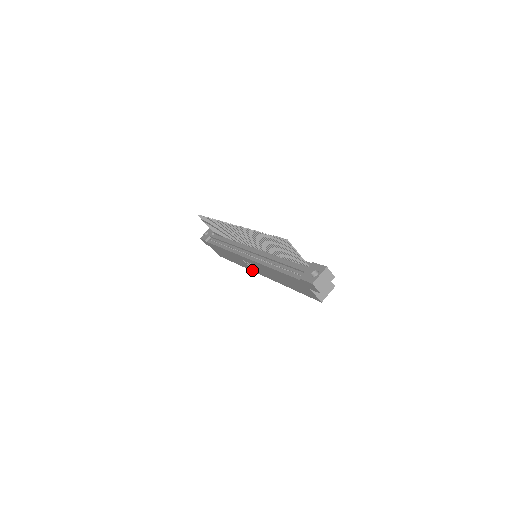
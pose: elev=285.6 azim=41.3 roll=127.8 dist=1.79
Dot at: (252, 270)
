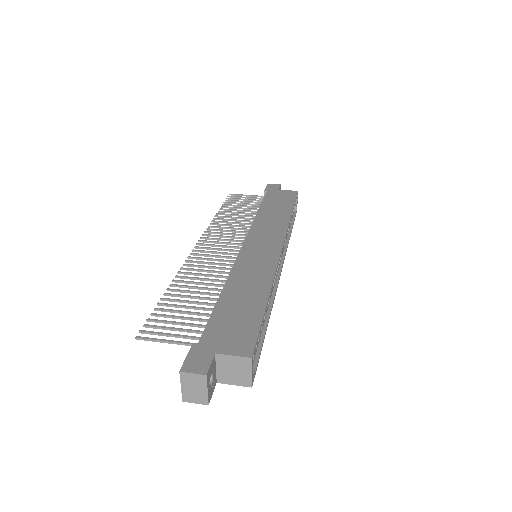
Dot at: (281, 260)
